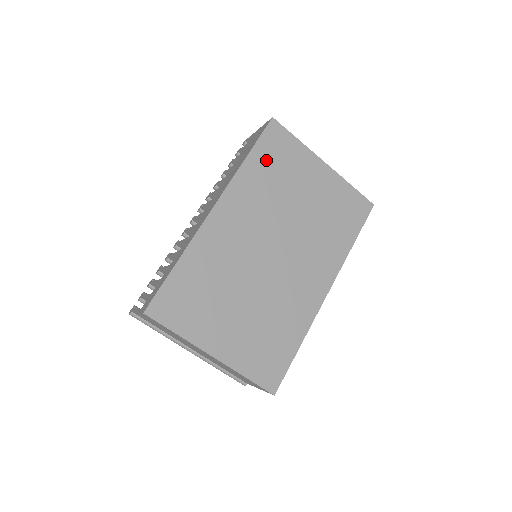
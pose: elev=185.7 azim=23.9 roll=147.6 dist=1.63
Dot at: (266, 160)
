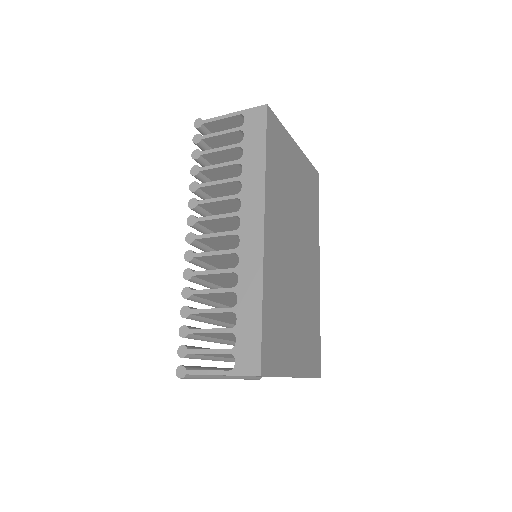
Dot at: (274, 157)
